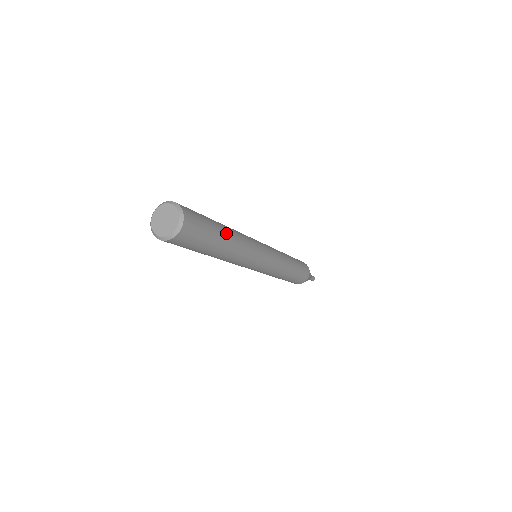
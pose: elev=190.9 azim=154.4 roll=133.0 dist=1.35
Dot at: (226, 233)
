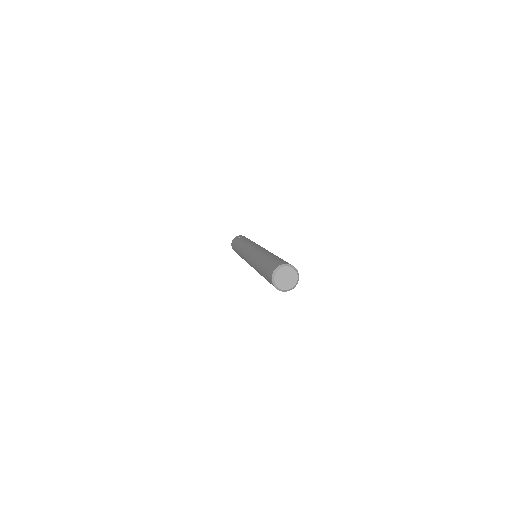
Dot at: occluded
